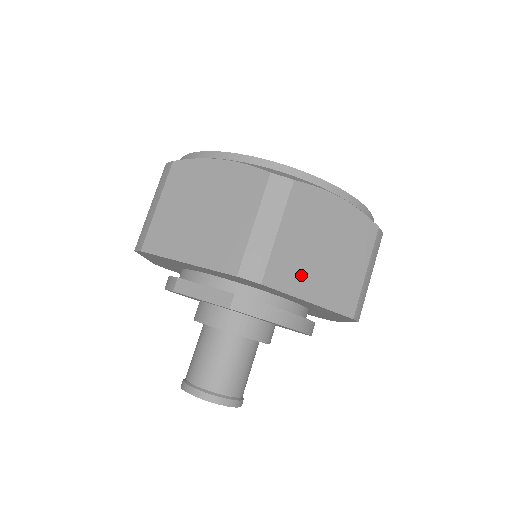
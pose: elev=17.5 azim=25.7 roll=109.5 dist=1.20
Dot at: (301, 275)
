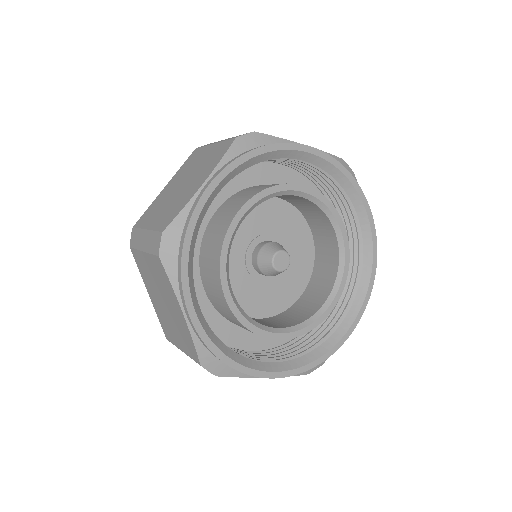
Dot at: occluded
